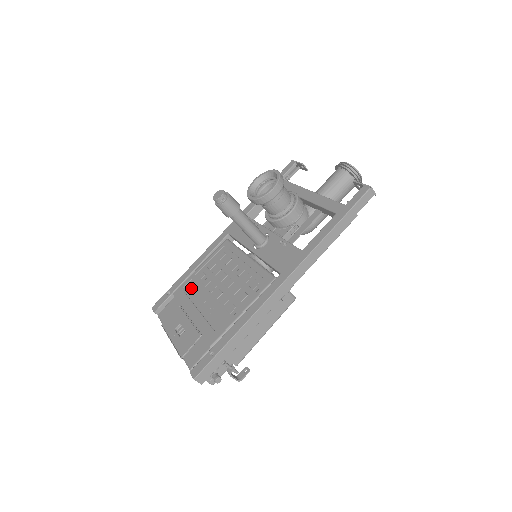
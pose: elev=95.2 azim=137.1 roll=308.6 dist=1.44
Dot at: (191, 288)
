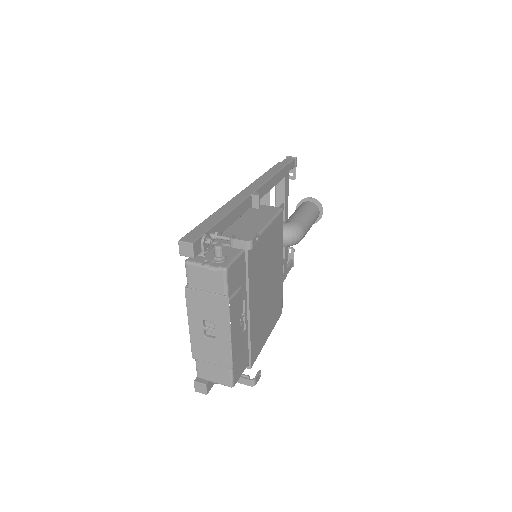
Dot at: occluded
